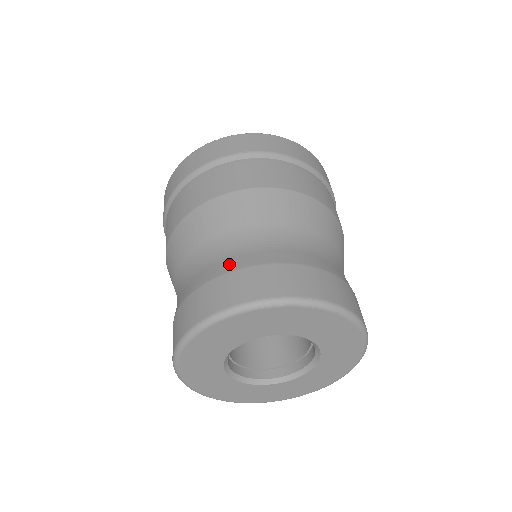
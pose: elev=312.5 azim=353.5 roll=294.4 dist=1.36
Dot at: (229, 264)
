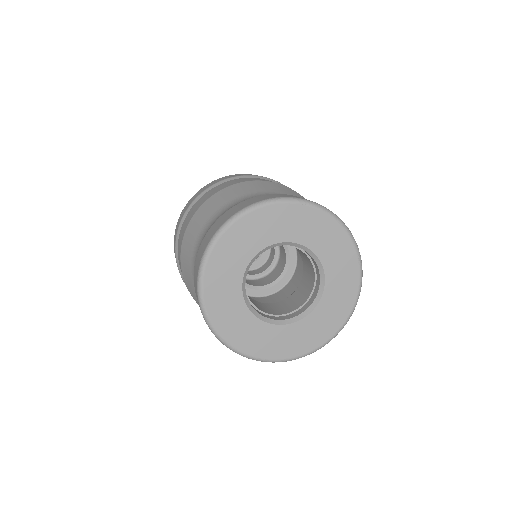
Dot at: occluded
